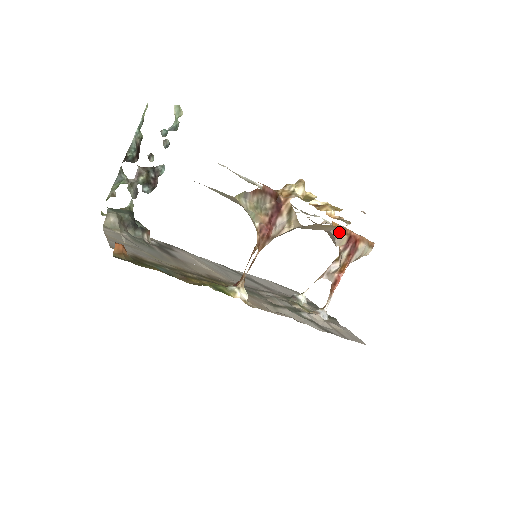
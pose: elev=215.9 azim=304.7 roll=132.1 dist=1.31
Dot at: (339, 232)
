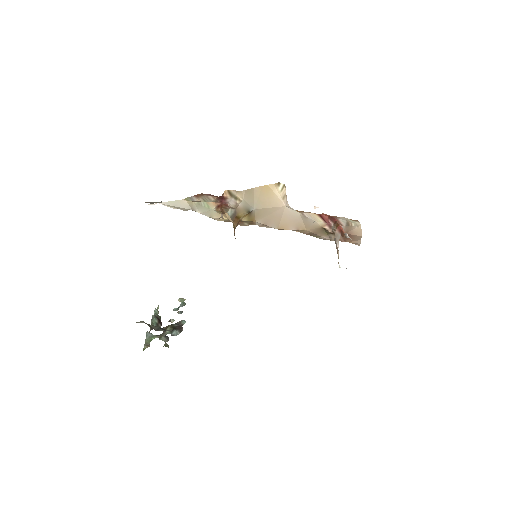
Dot at: (303, 212)
